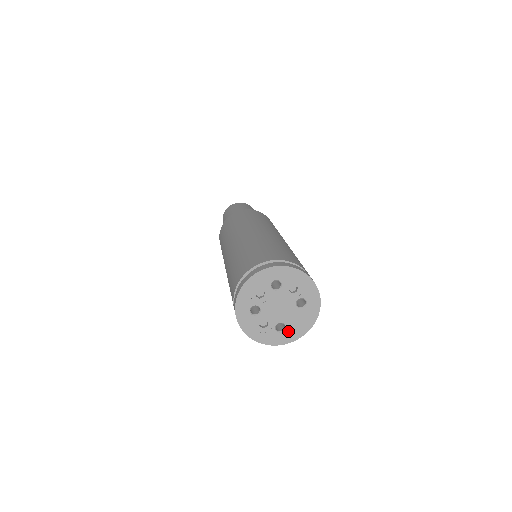
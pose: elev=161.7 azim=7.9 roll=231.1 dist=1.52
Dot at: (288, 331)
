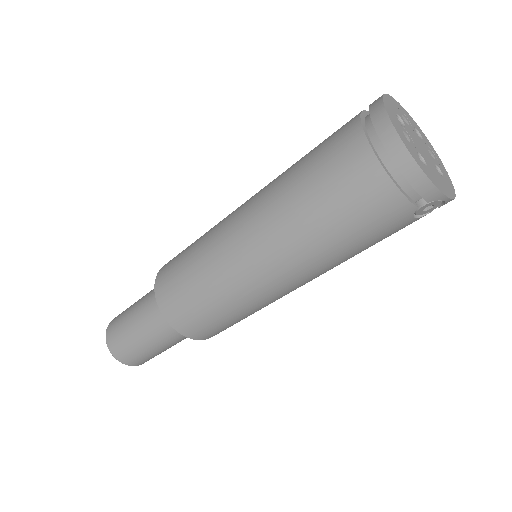
Dot at: (429, 171)
